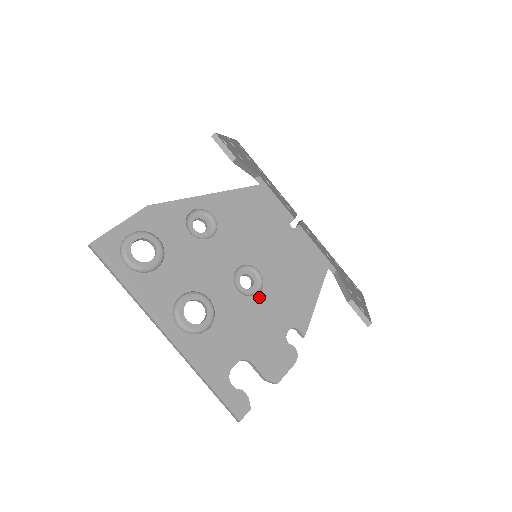
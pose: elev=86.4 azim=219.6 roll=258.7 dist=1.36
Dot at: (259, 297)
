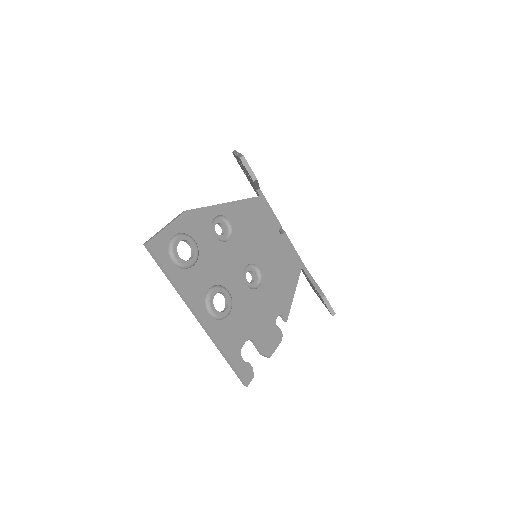
Dot at: (259, 290)
